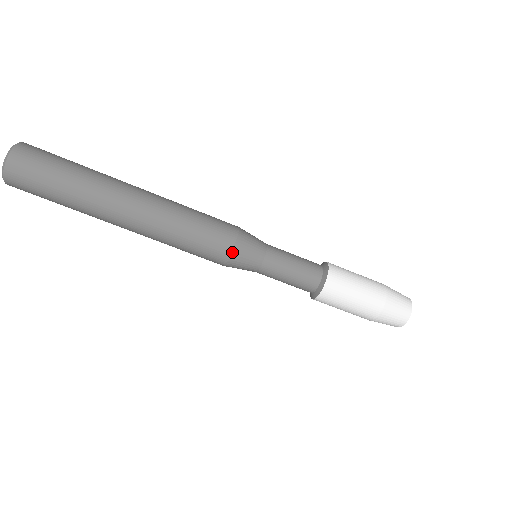
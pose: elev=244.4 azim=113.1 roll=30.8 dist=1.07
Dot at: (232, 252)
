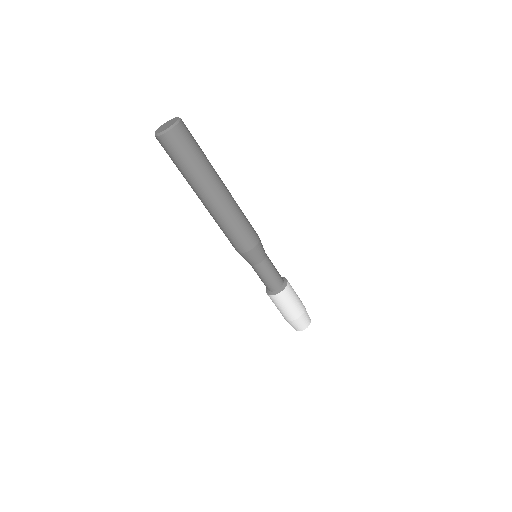
Dot at: (254, 247)
